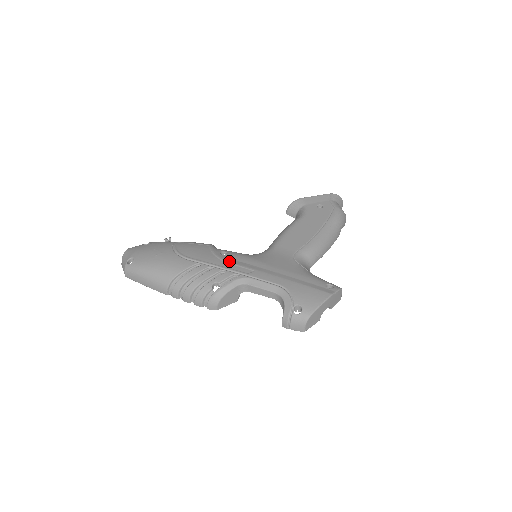
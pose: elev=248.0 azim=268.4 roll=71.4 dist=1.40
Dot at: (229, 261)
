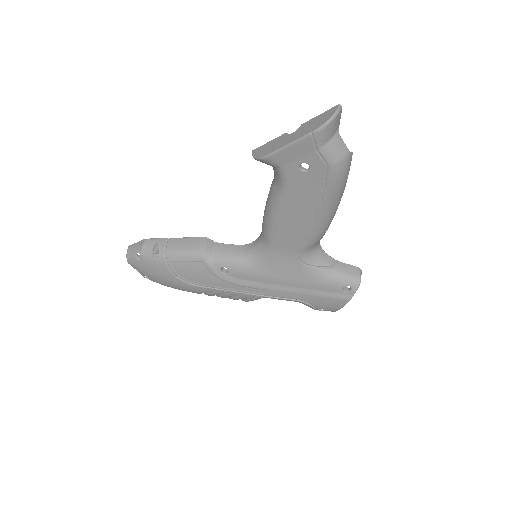
Dot at: (237, 284)
